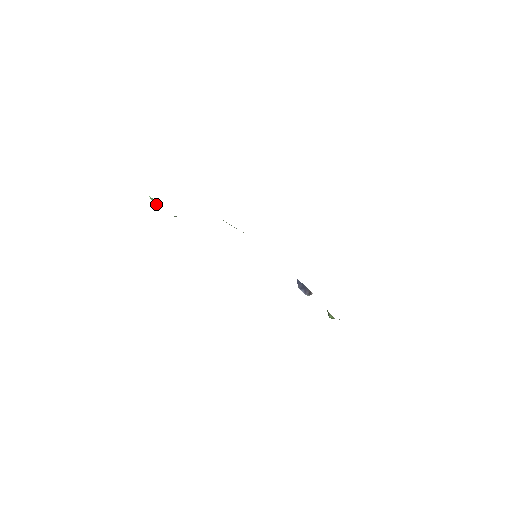
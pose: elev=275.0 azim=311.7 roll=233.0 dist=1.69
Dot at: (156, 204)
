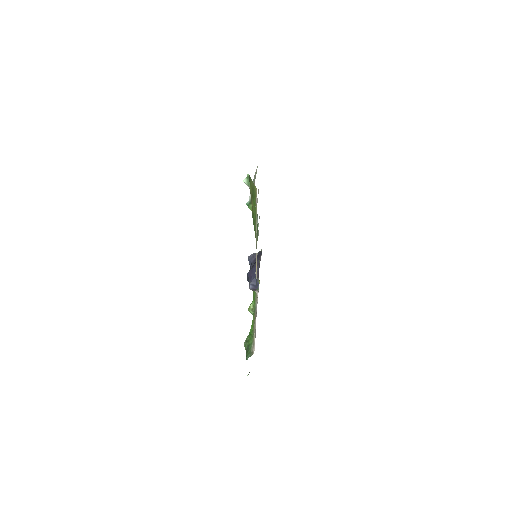
Dot at: (245, 182)
